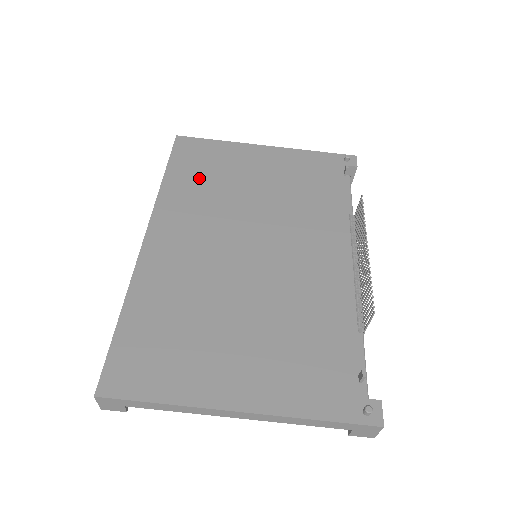
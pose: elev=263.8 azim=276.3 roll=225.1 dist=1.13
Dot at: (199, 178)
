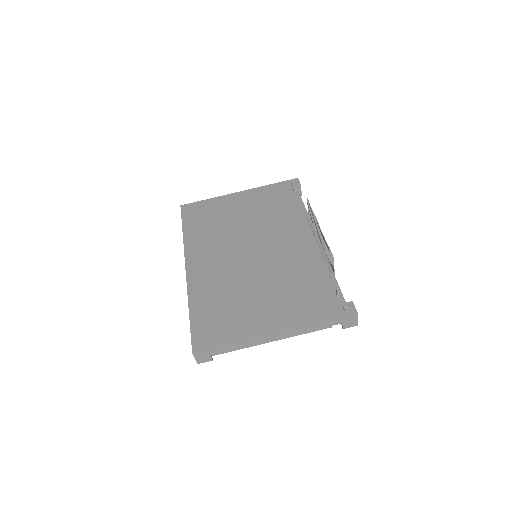
Dot at: (205, 225)
